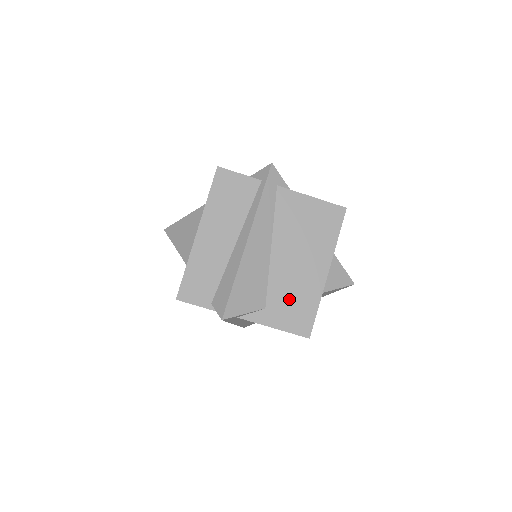
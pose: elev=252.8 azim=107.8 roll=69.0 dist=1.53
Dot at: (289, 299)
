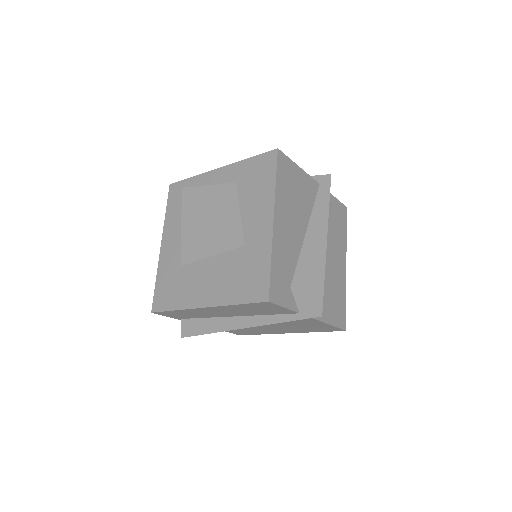
Dot at: (245, 330)
